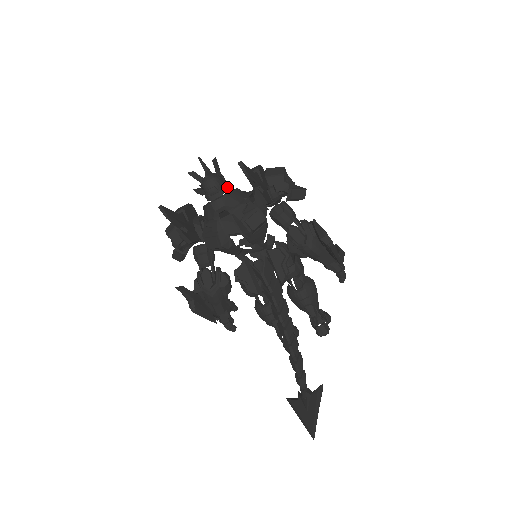
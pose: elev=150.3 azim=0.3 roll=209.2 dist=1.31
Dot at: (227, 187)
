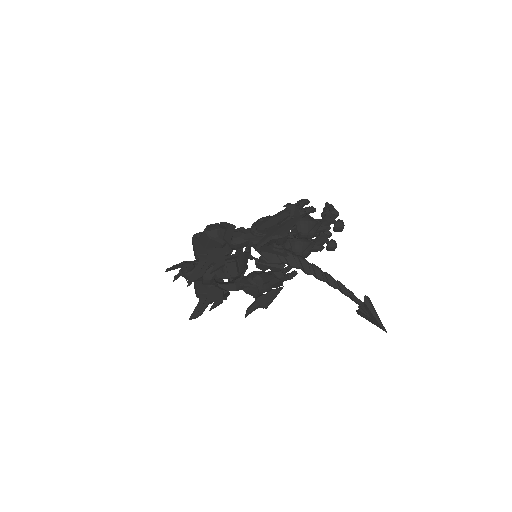
Dot at: occluded
